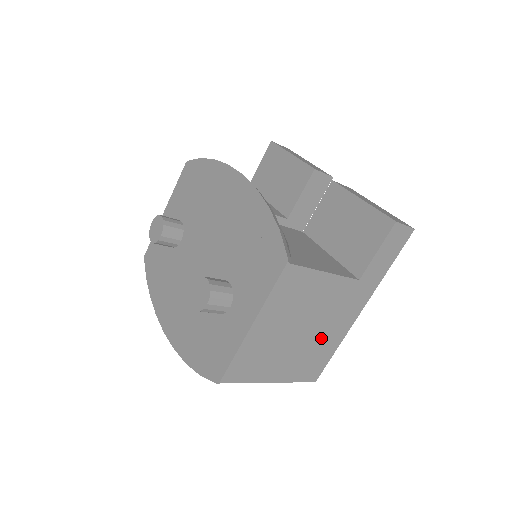
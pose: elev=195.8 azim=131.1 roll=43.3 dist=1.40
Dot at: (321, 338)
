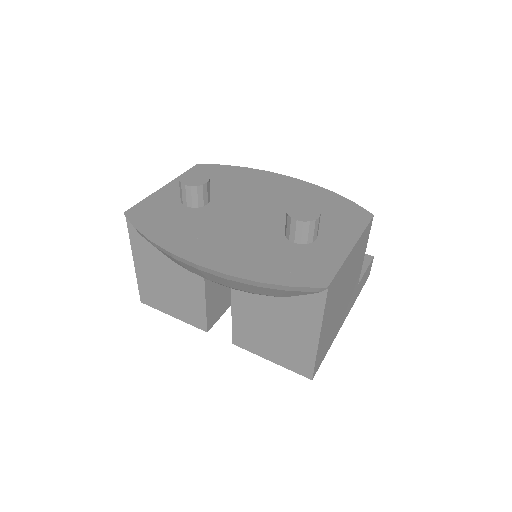
Dot at: (337, 321)
